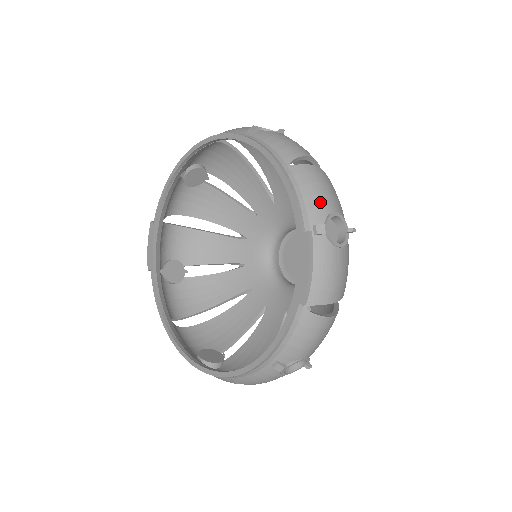
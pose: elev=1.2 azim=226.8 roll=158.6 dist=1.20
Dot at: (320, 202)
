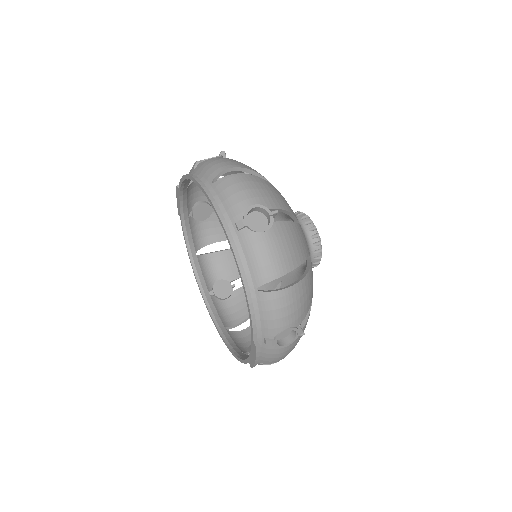
Dot at: (274, 325)
